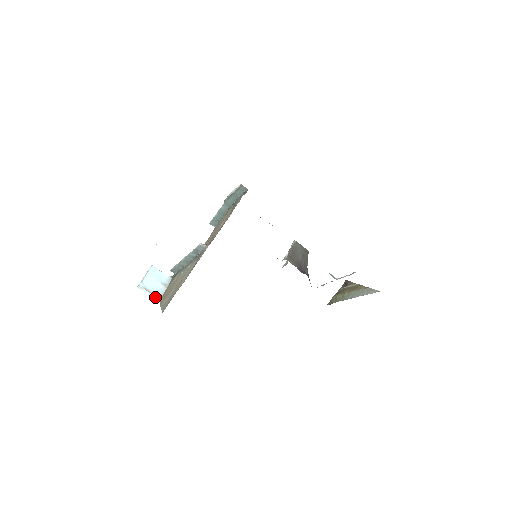
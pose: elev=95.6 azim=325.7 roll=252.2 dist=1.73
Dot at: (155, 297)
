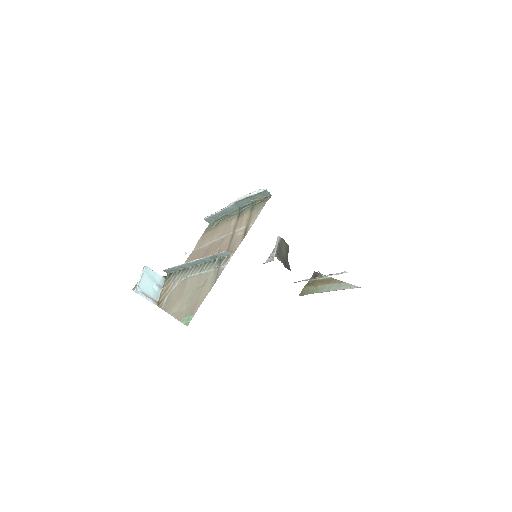
Dot at: (153, 301)
